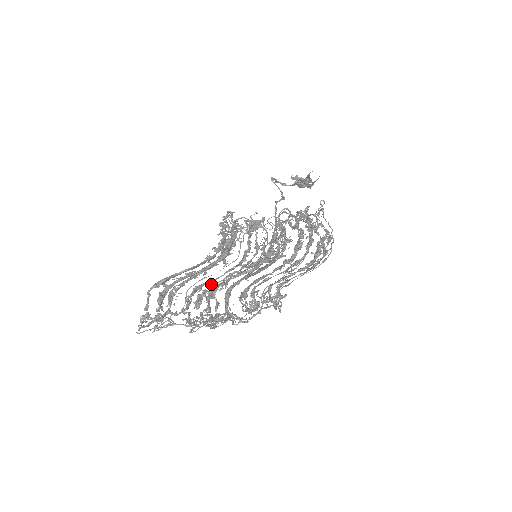
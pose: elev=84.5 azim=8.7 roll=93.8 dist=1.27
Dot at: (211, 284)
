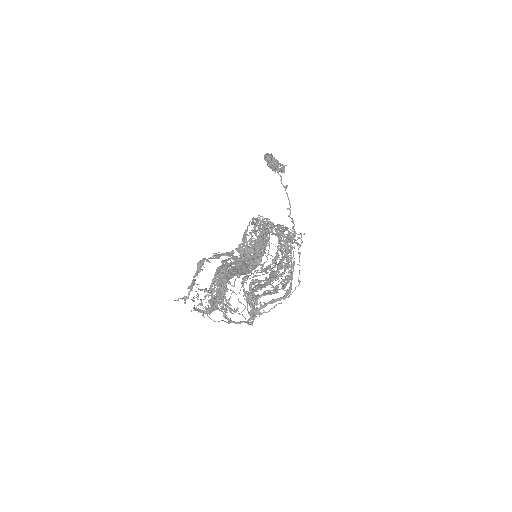
Dot at: occluded
